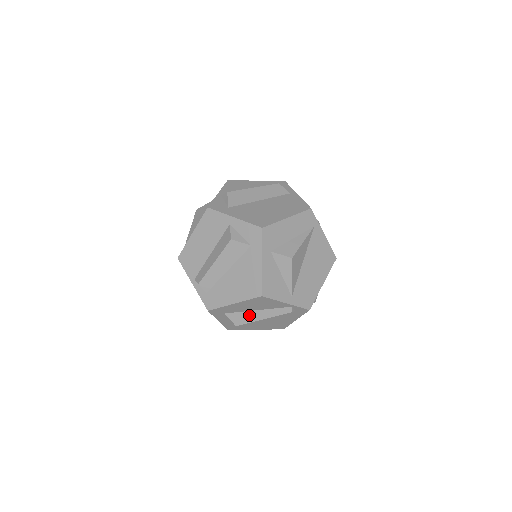
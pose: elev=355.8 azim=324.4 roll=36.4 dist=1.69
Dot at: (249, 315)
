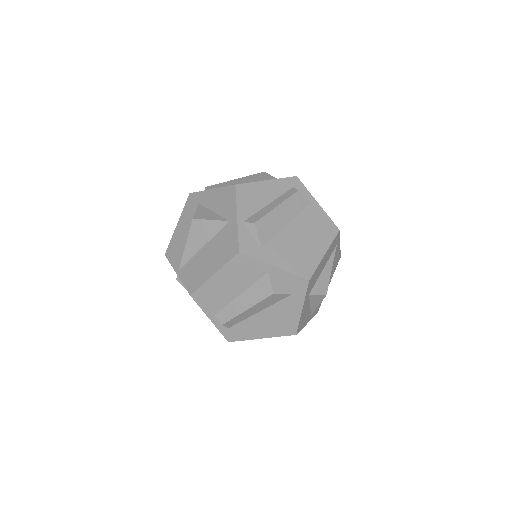
Dot at: occluded
